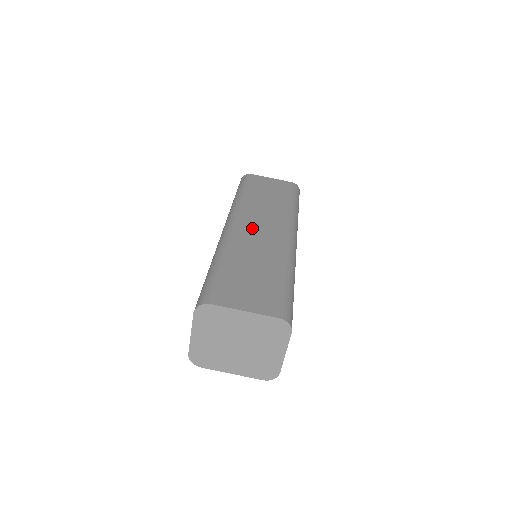
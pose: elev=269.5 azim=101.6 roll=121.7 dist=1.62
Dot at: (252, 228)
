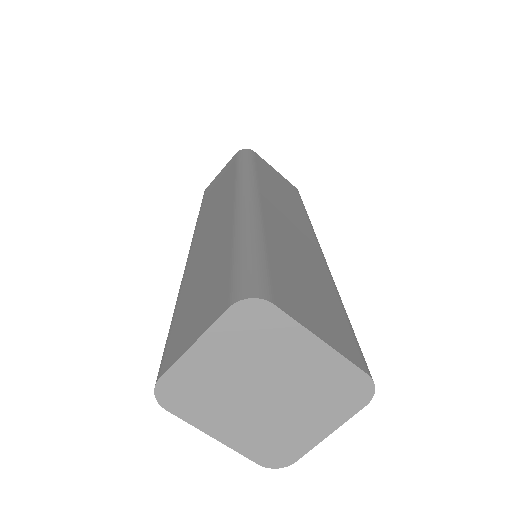
Dot at: (280, 214)
